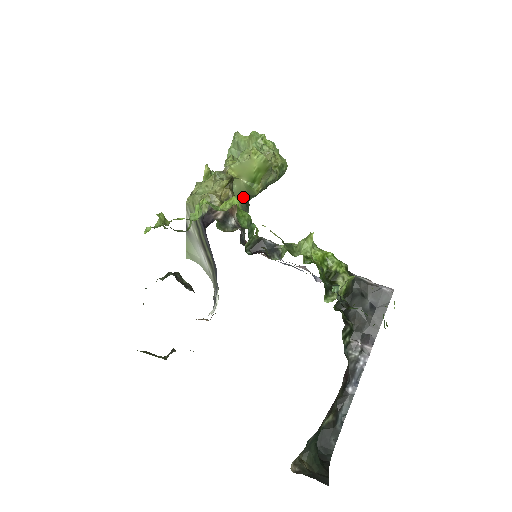
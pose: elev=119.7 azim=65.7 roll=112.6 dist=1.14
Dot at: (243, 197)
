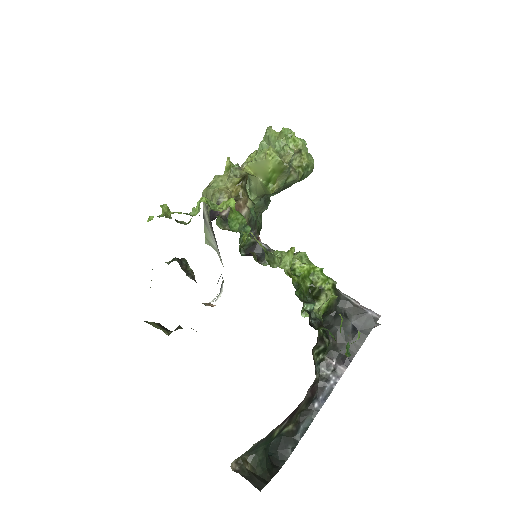
Dot at: (259, 194)
